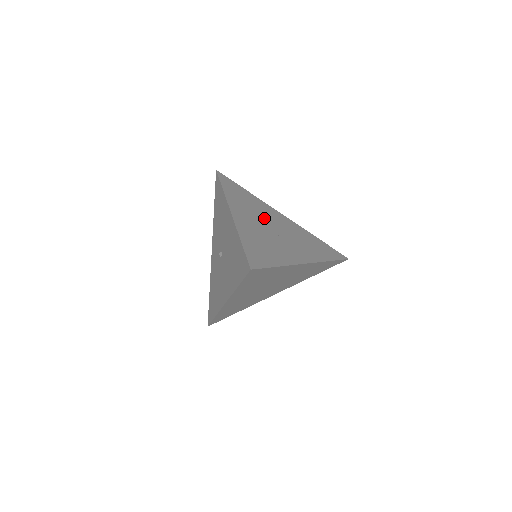
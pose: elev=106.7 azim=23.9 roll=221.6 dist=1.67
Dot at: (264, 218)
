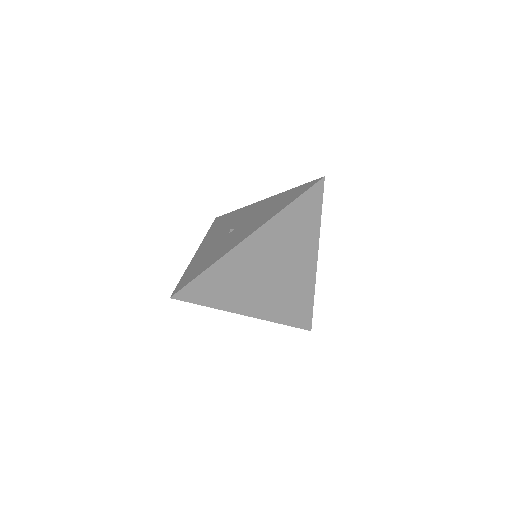
Dot at: occluded
